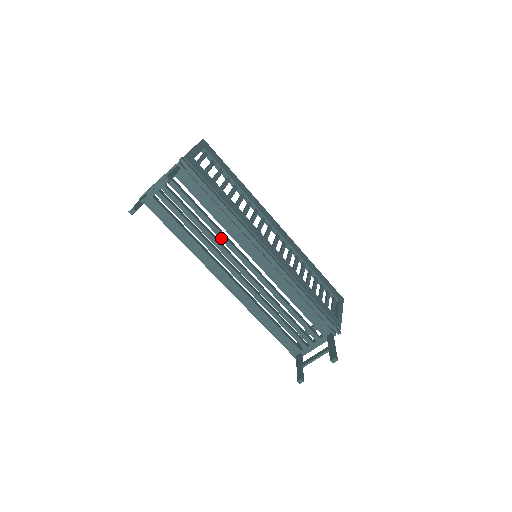
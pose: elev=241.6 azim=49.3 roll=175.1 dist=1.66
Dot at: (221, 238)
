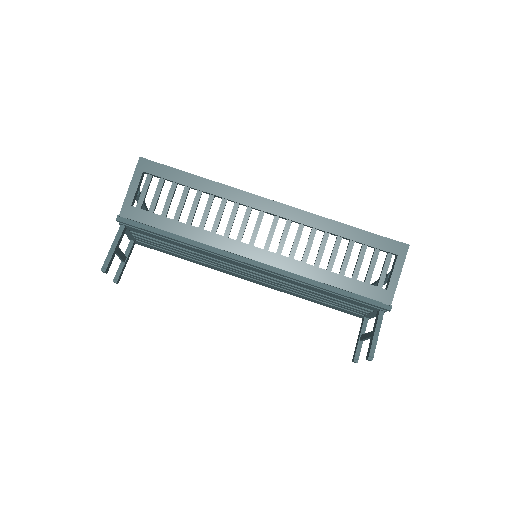
Dot at: (208, 258)
